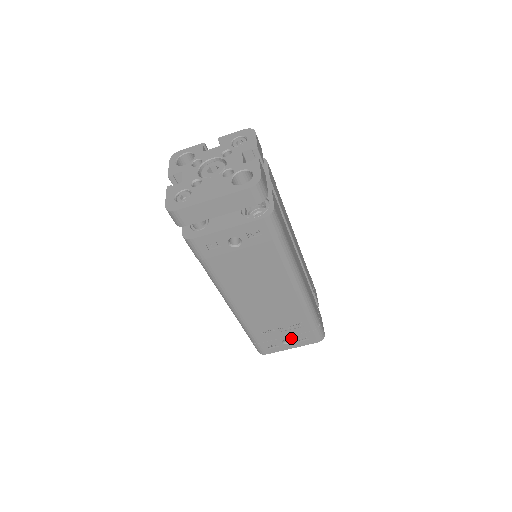
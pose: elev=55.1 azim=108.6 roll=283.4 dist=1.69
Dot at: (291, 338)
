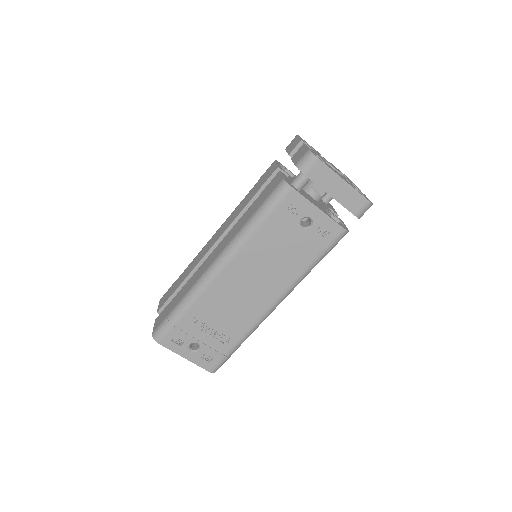
Dot at: (201, 347)
